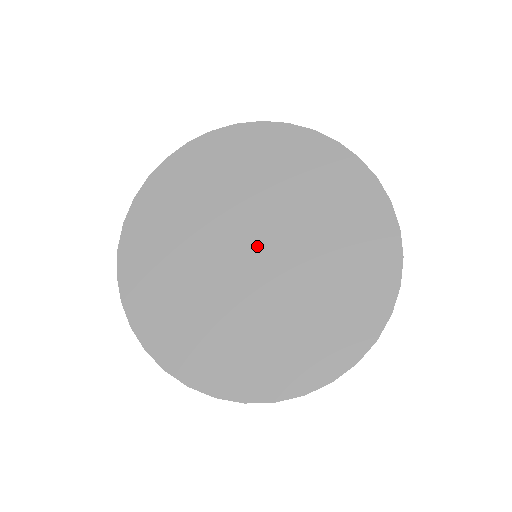
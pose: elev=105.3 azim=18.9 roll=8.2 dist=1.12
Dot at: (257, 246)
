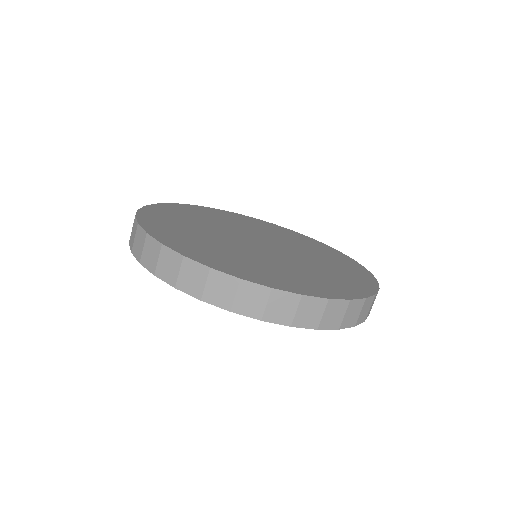
Dot at: (261, 242)
